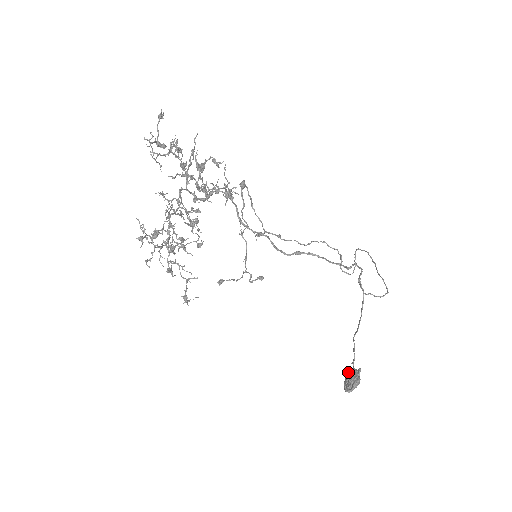
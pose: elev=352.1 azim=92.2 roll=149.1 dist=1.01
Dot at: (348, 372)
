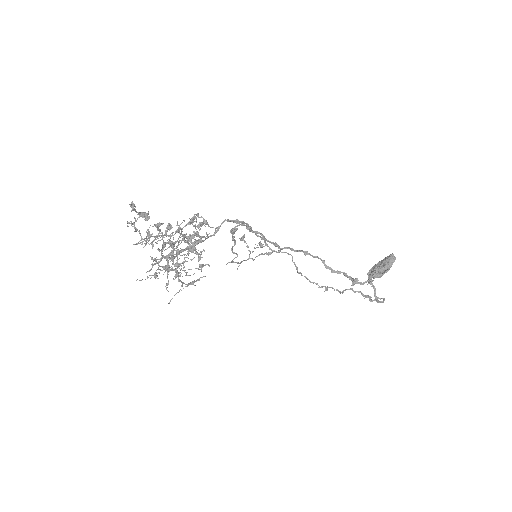
Dot at: (381, 263)
